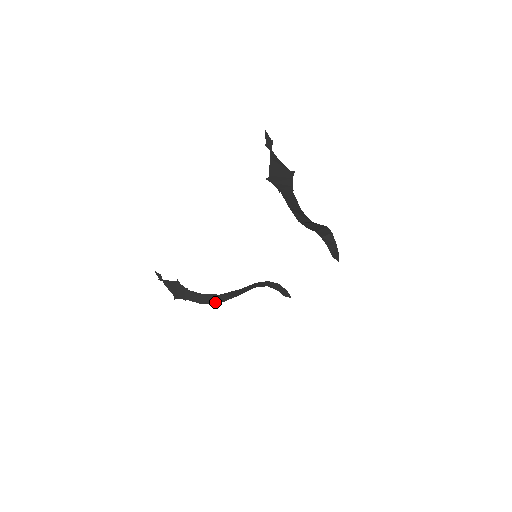
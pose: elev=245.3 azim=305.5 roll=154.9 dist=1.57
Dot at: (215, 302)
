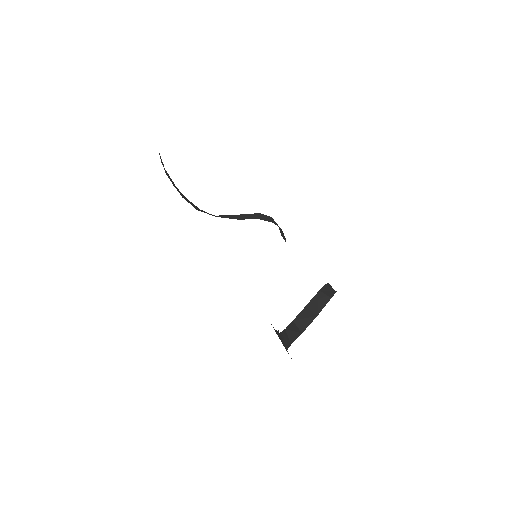
Dot at: (211, 214)
